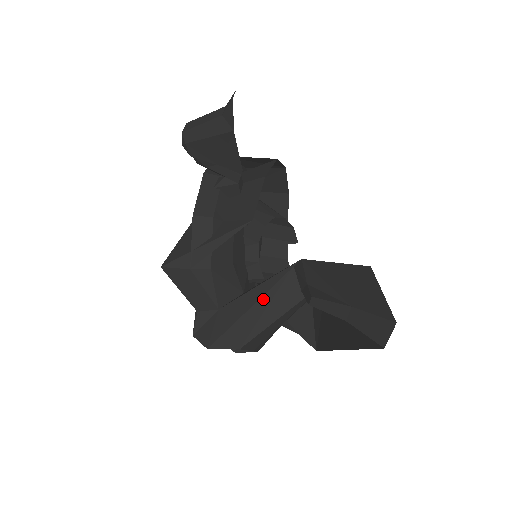
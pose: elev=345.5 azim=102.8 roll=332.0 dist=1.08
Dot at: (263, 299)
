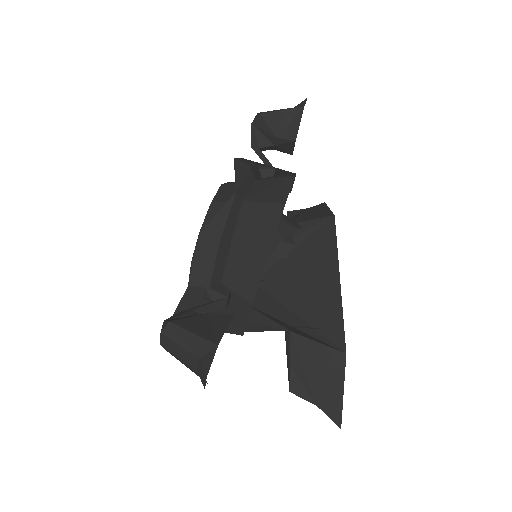
Dot at: occluded
